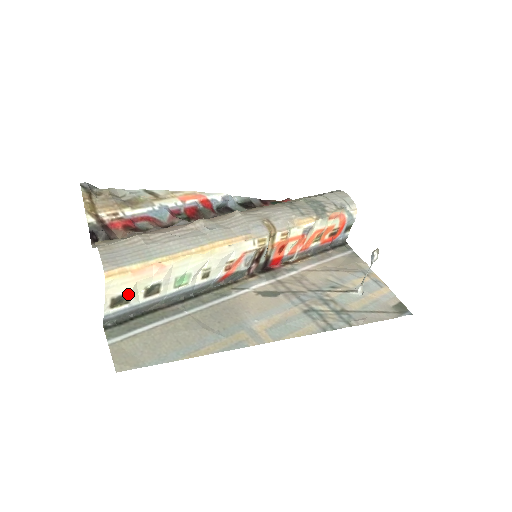
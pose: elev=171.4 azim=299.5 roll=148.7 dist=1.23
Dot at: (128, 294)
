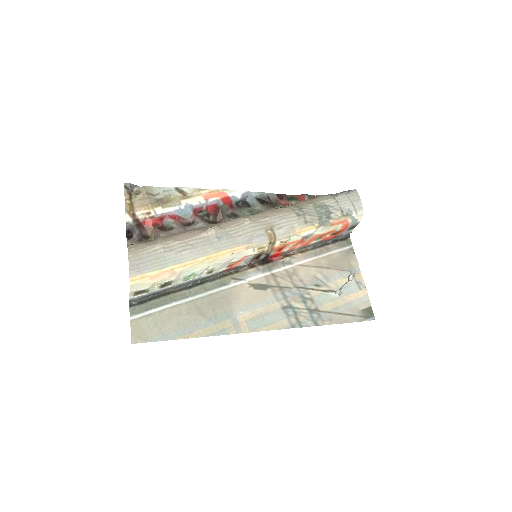
Dot at: (147, 289)
